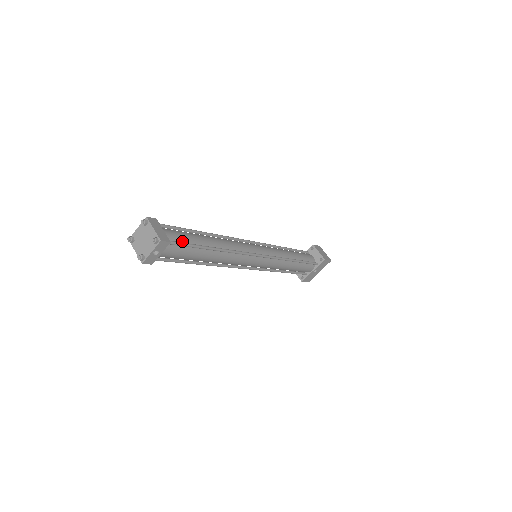
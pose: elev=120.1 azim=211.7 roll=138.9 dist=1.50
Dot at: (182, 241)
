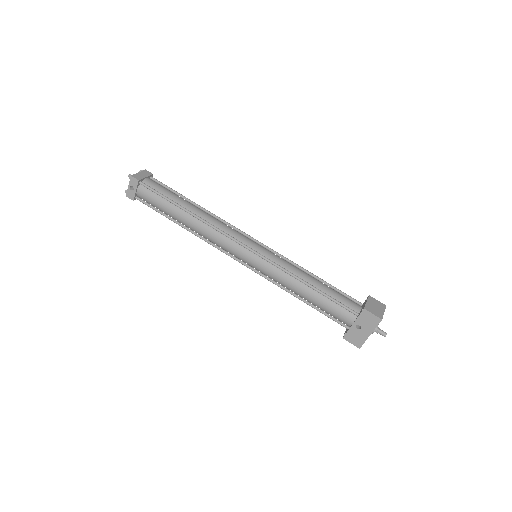
Dot at: (157, 190)
